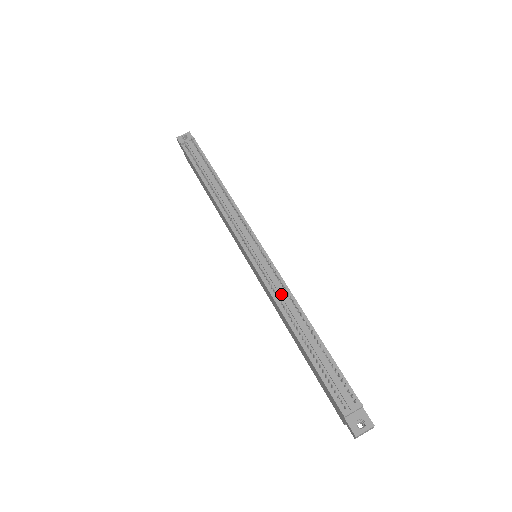
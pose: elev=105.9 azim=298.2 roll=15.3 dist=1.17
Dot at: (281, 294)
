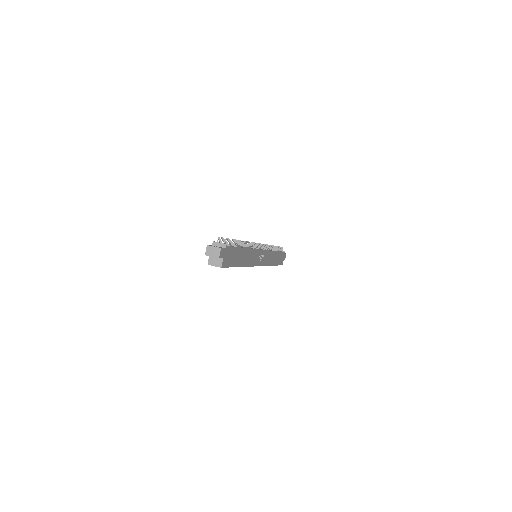
Dot at: occluded
